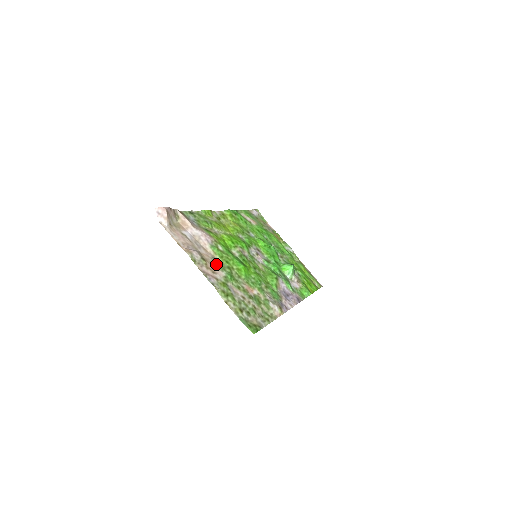
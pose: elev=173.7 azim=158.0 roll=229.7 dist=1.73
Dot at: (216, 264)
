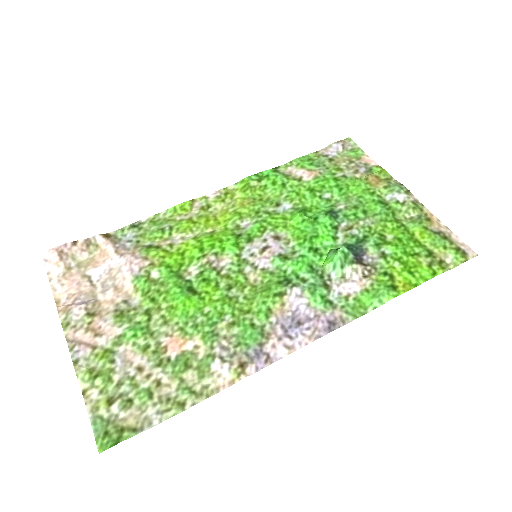
Dot at: (117, 314)
